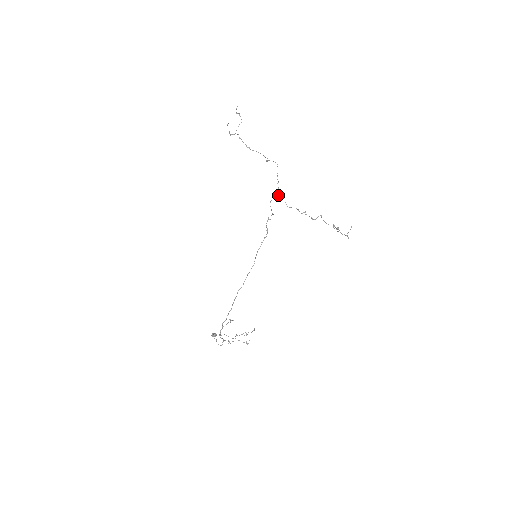
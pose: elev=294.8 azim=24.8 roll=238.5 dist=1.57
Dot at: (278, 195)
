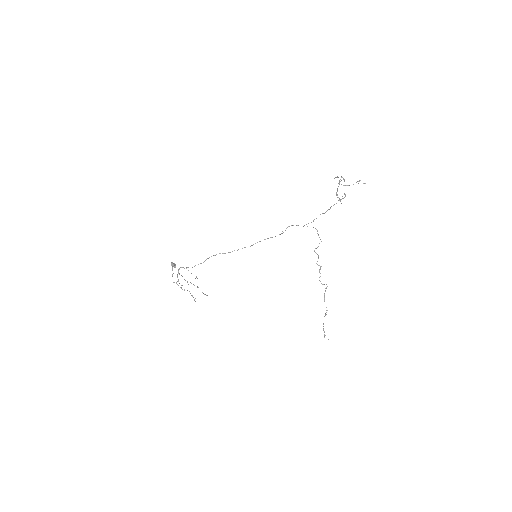
Dot at: occluded
